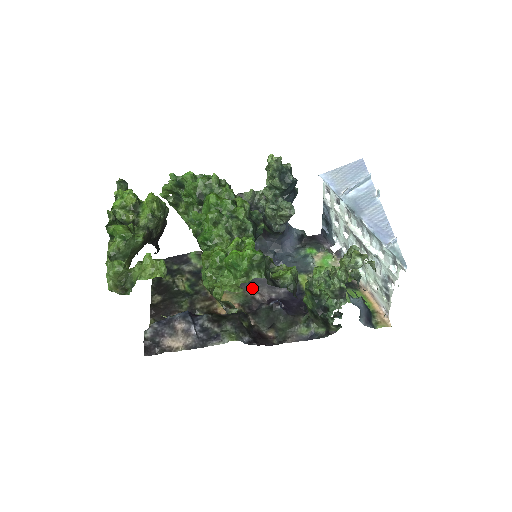
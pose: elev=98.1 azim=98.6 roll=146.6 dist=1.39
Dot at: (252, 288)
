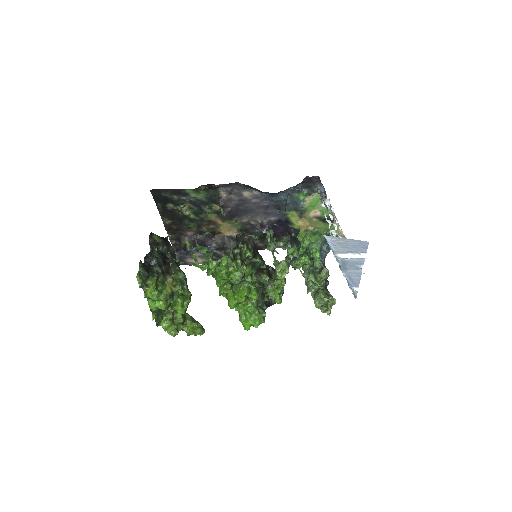
Dot at: (248, 218)
